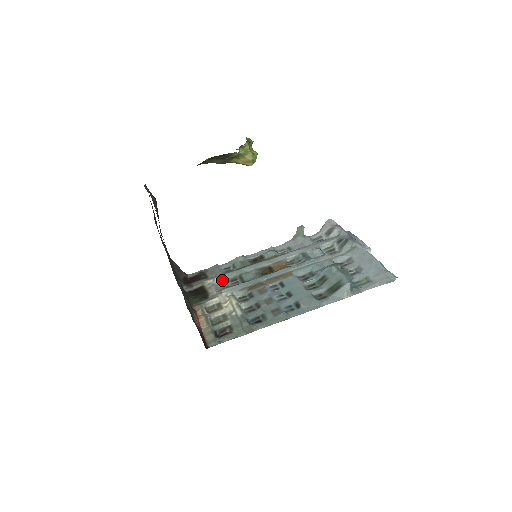
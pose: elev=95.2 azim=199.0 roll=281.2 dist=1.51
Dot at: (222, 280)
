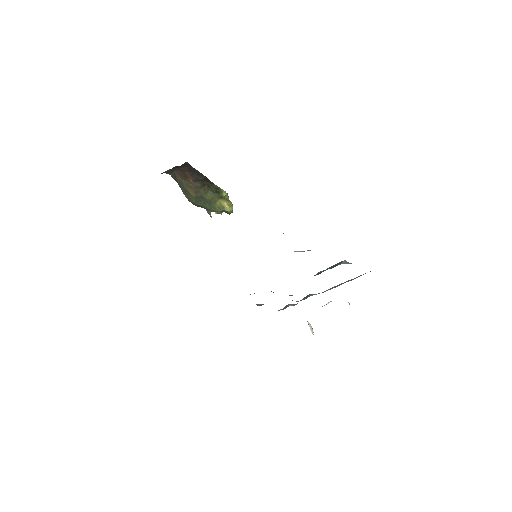
Dot at: occluded
